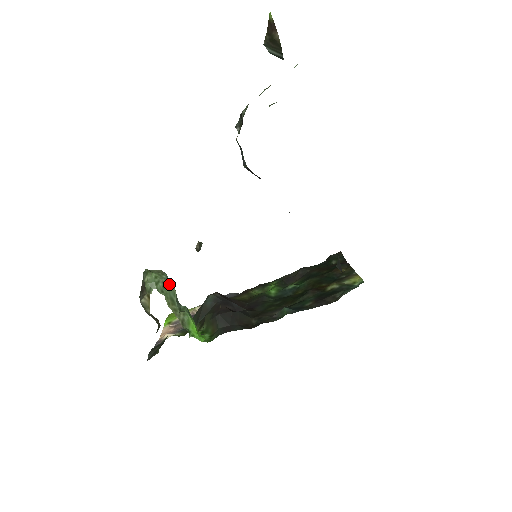
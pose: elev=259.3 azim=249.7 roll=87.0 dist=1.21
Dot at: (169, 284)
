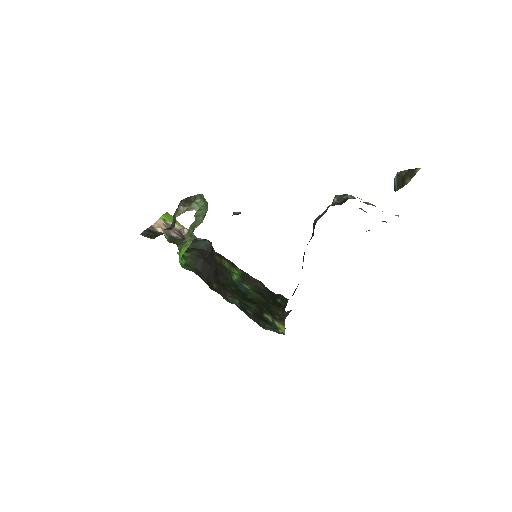
Dot at: (203, 217)
